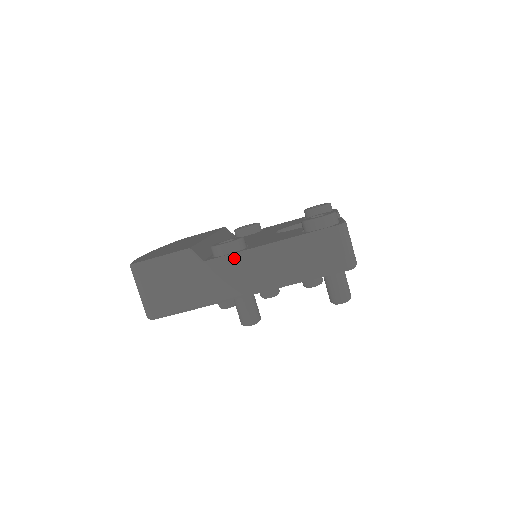
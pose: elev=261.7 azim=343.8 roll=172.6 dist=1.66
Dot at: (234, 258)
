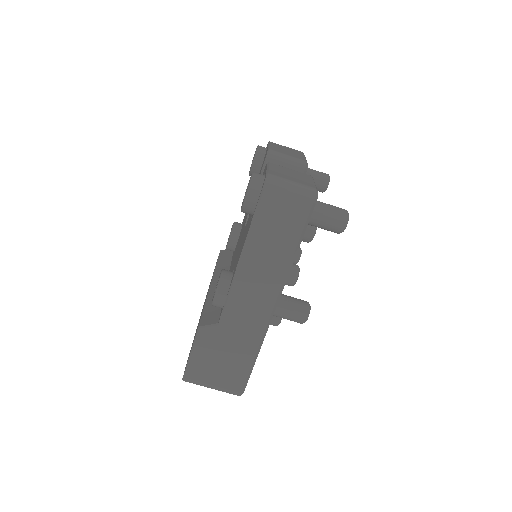
Dot at: (232, 297)
